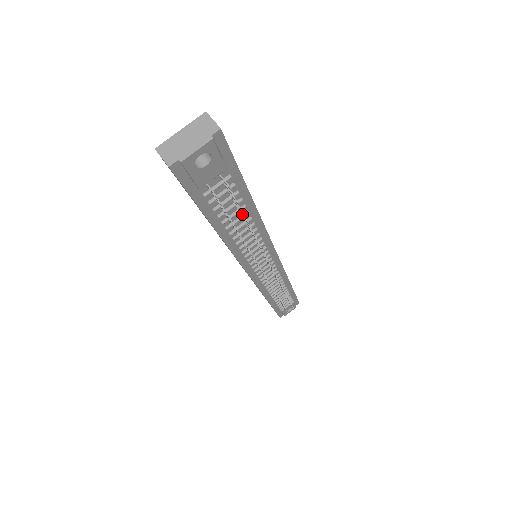
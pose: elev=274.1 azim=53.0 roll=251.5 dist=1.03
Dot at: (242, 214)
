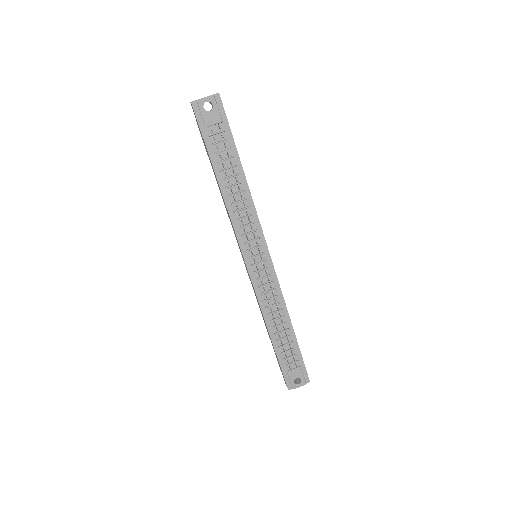
Dot at: (231, 164)
